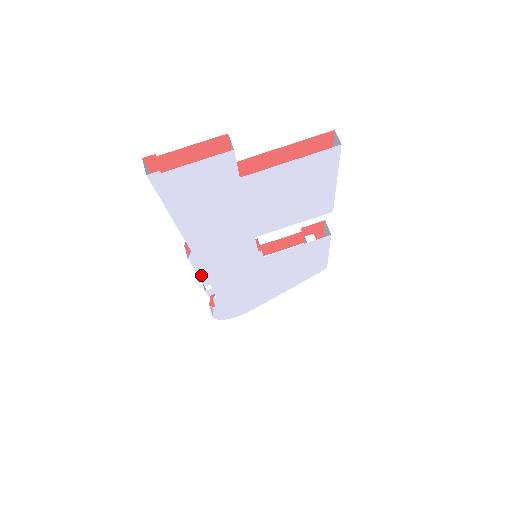
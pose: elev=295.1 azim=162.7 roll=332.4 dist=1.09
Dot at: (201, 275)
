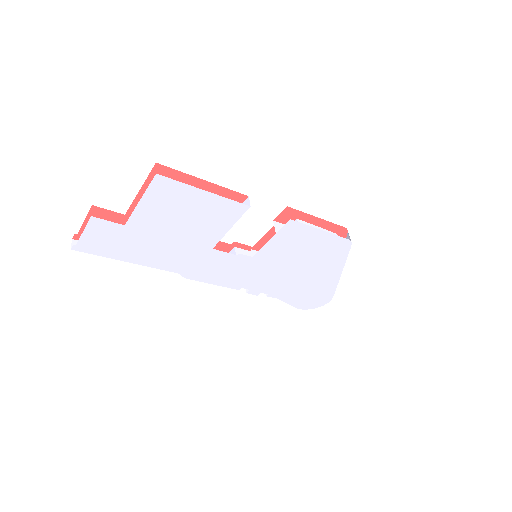
Dot at: (220, 284)
